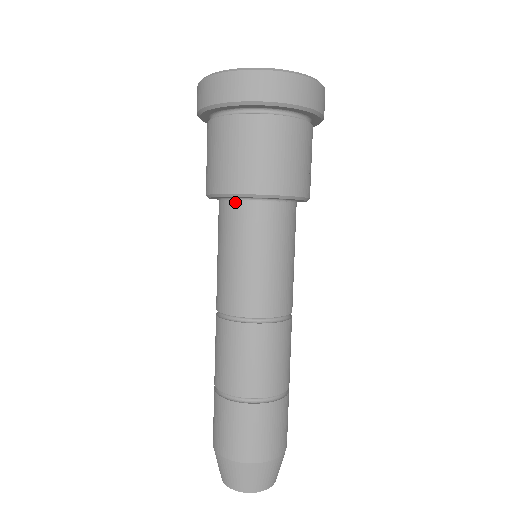
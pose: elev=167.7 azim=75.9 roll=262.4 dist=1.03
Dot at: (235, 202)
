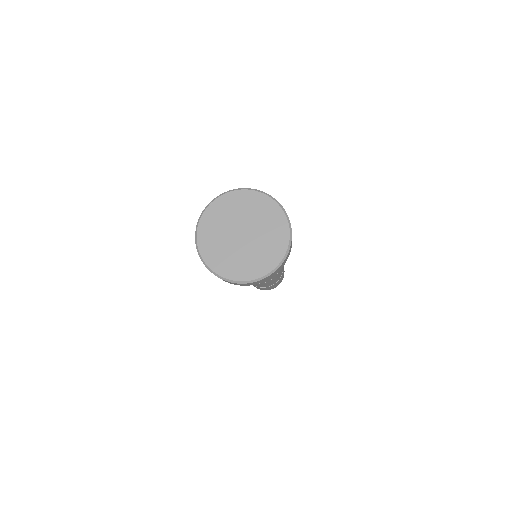
Dot at: occluded
